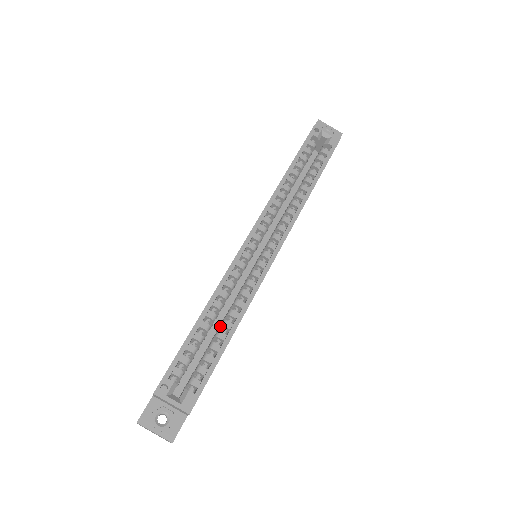
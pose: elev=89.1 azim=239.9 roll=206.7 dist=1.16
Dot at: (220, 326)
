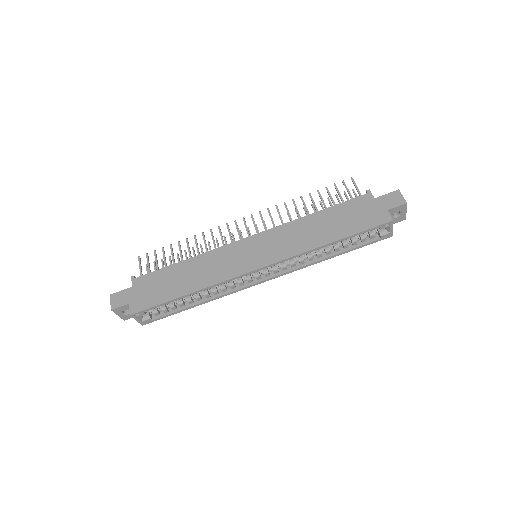
Dot at: (194, 294)
